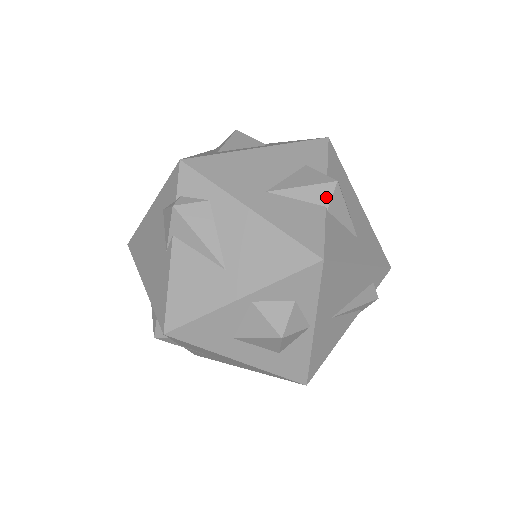
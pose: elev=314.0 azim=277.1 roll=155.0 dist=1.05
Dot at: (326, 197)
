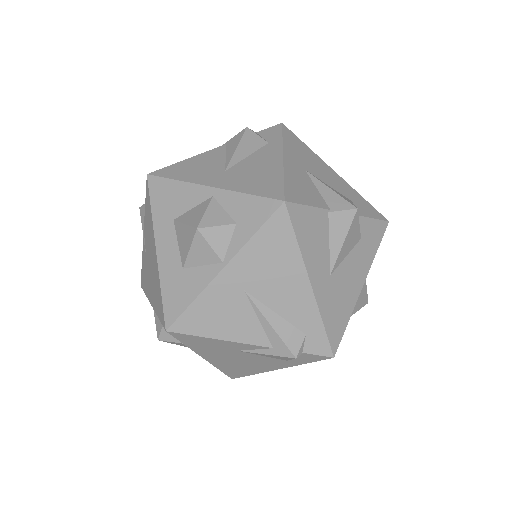
Dot at: (338, 207)
